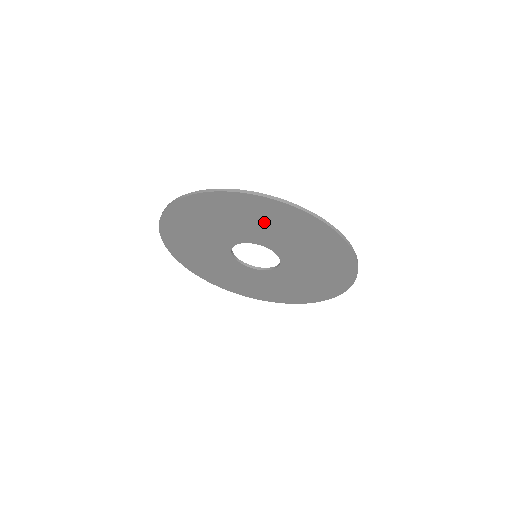
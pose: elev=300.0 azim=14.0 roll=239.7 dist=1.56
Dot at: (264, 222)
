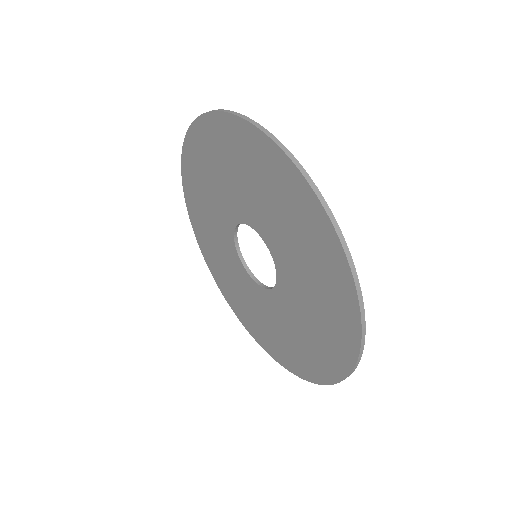
Dot at: (285, 214)
